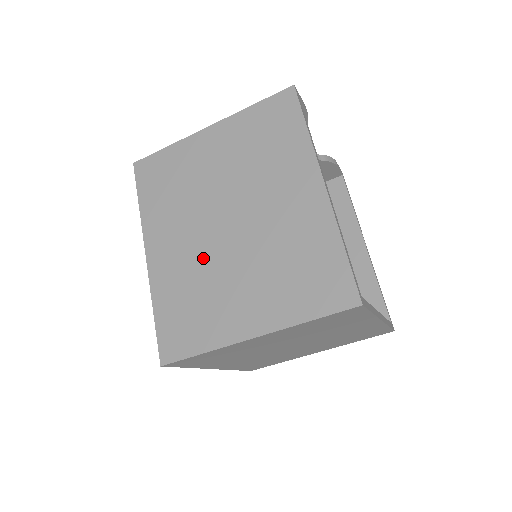
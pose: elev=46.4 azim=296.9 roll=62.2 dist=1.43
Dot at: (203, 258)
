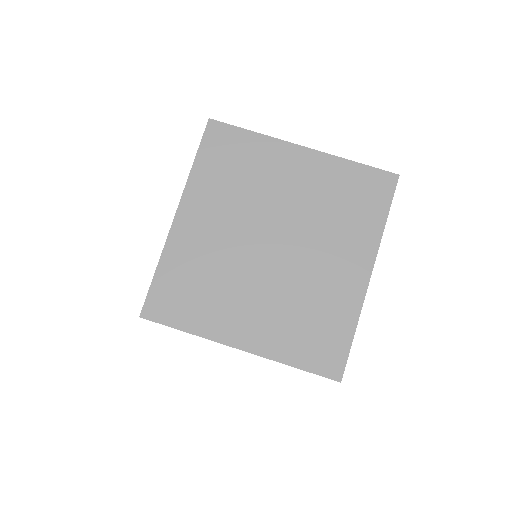
Dot at: occluded
